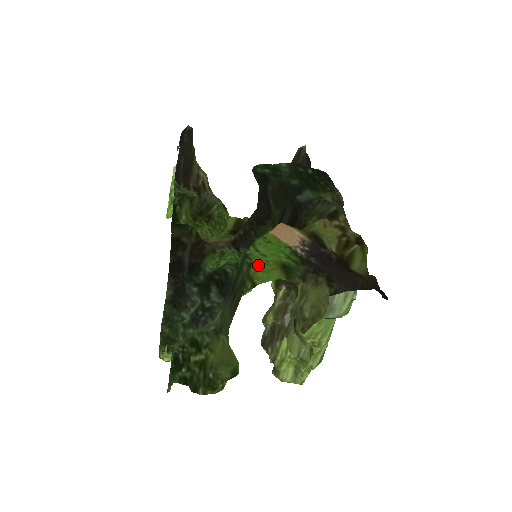
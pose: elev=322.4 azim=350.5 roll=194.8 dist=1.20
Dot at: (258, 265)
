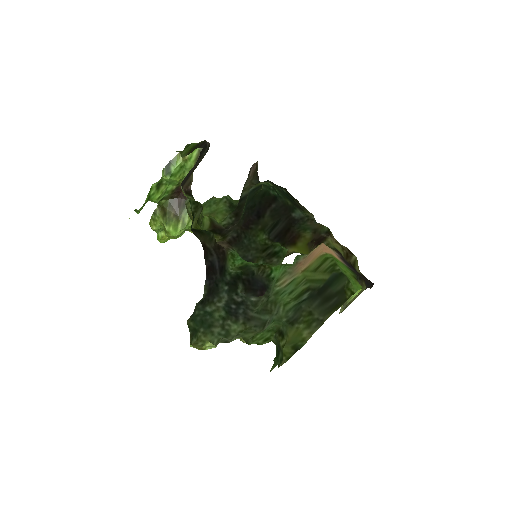
Dot at: (351, 280)
